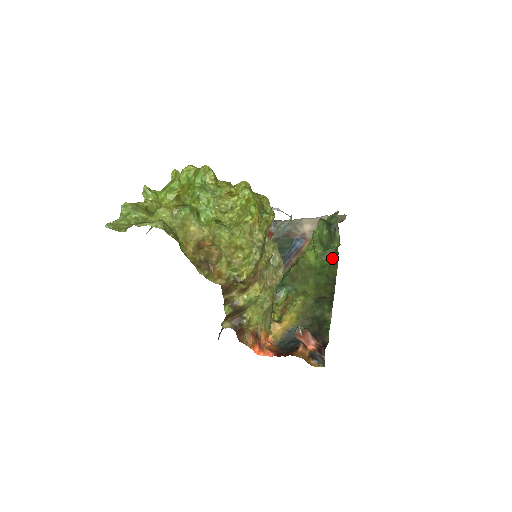
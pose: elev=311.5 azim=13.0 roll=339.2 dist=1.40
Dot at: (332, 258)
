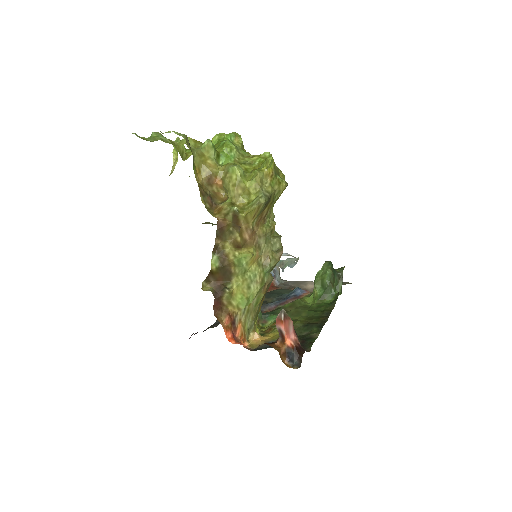
Dot at: (330, 302)
